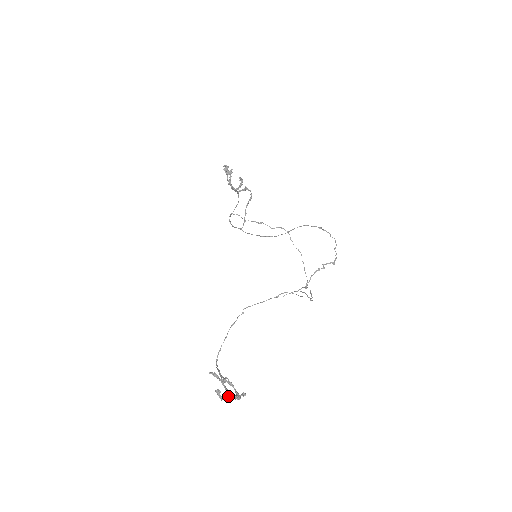
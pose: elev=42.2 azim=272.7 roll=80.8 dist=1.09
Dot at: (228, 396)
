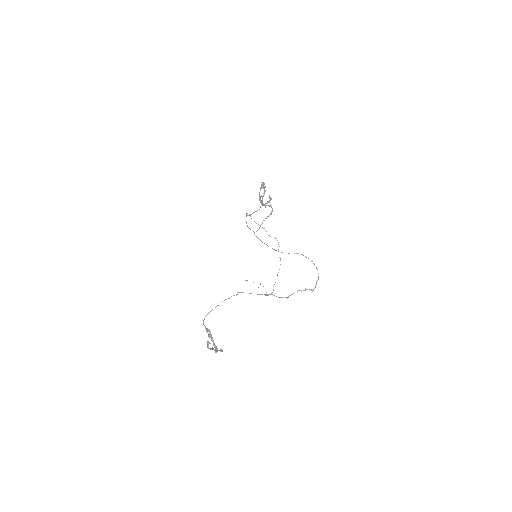
Dot at: (212, 348)
